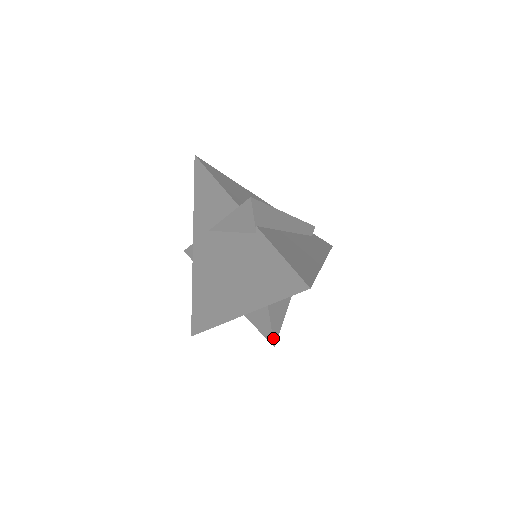
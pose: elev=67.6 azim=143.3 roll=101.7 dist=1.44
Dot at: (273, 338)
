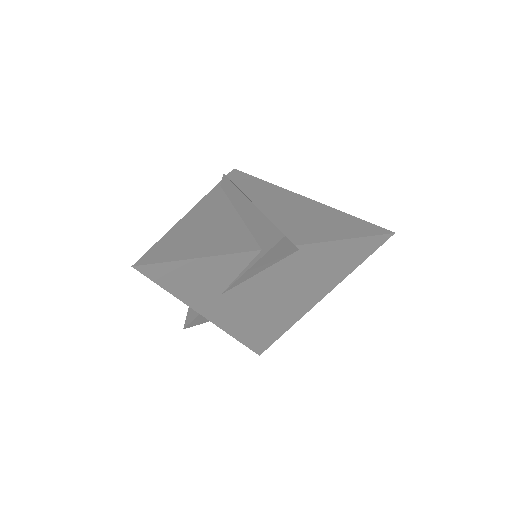
Dot at: occluded
